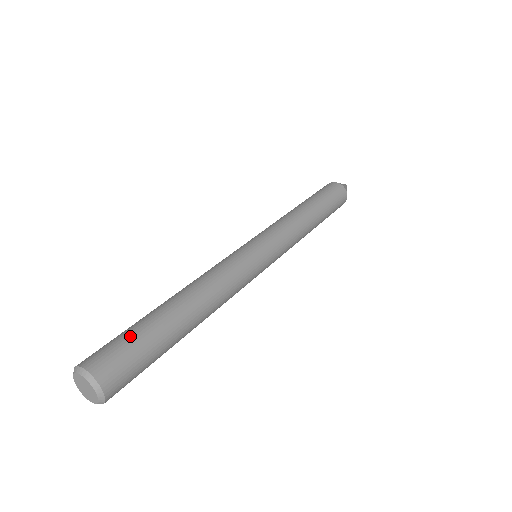
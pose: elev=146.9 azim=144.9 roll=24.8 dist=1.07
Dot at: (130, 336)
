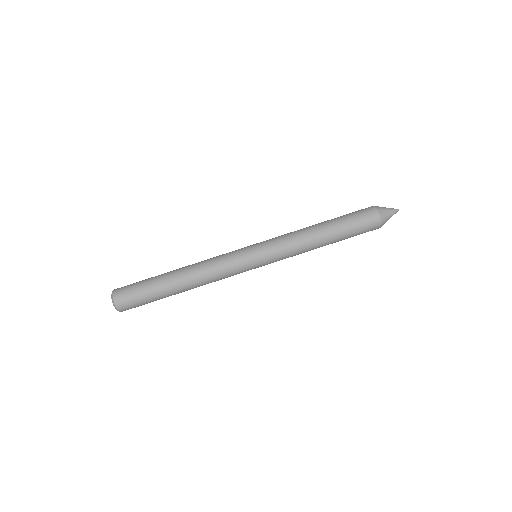
Dot at: (140, 284)
